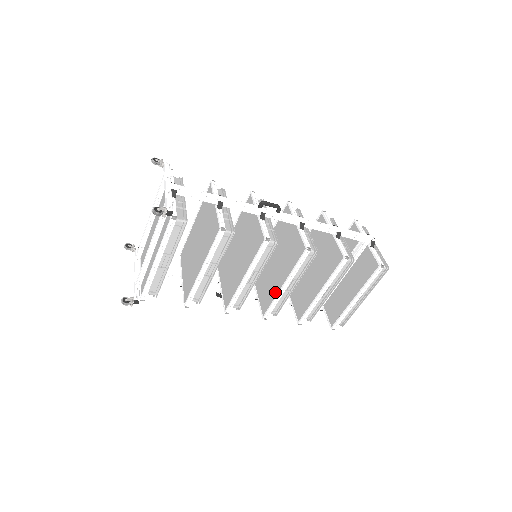
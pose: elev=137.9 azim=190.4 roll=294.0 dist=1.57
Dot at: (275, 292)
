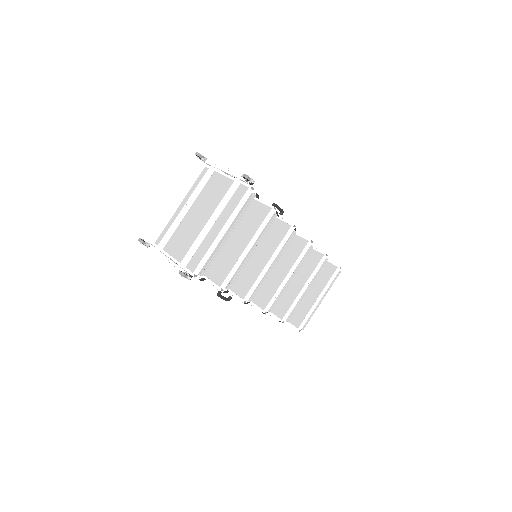
Dot at: (276, 285)
